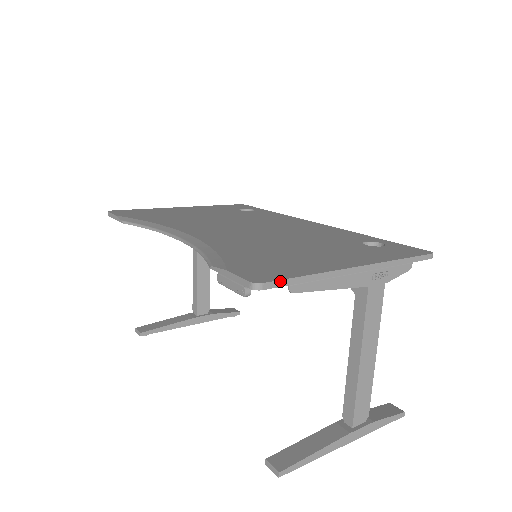
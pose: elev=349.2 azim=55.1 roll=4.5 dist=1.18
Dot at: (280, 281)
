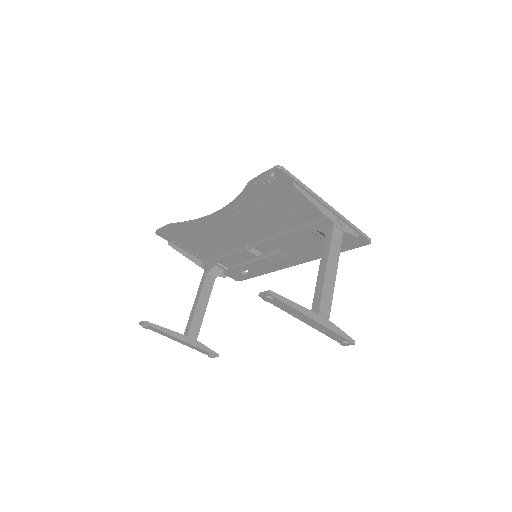
Dot at: (290, 174)
